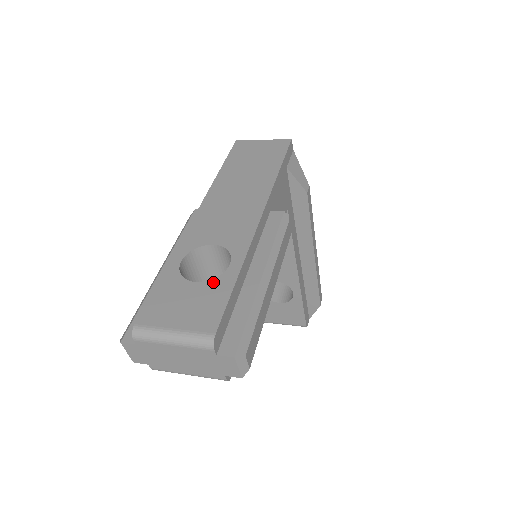
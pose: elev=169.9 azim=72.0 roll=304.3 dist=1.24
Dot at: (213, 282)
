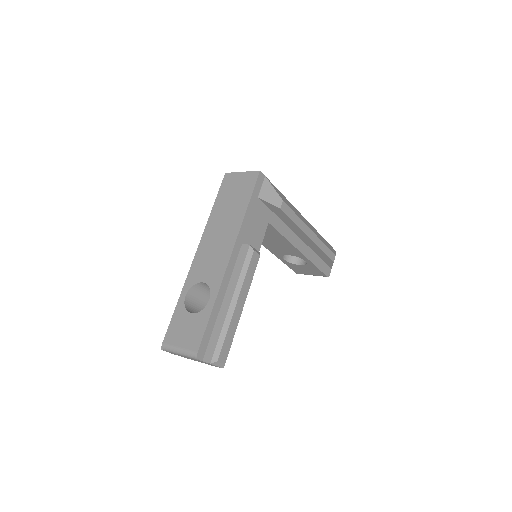
Dot at: (200, 314)
